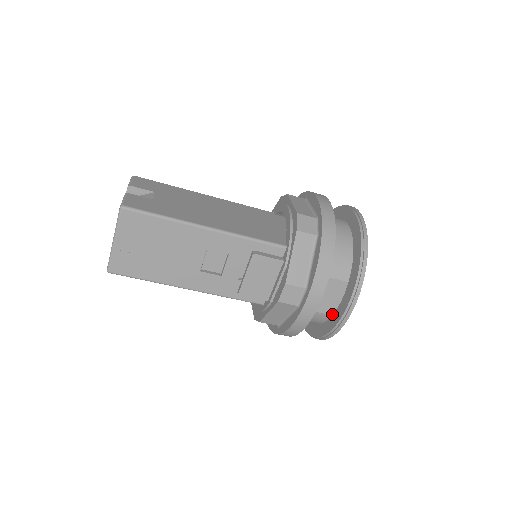
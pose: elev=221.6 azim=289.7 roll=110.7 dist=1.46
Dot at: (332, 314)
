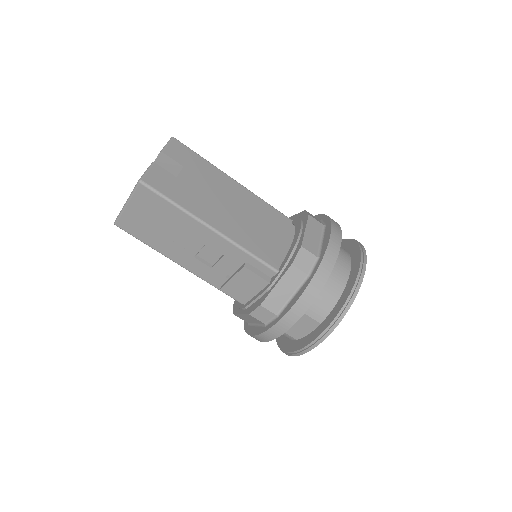
Dot at: (297, 339)
